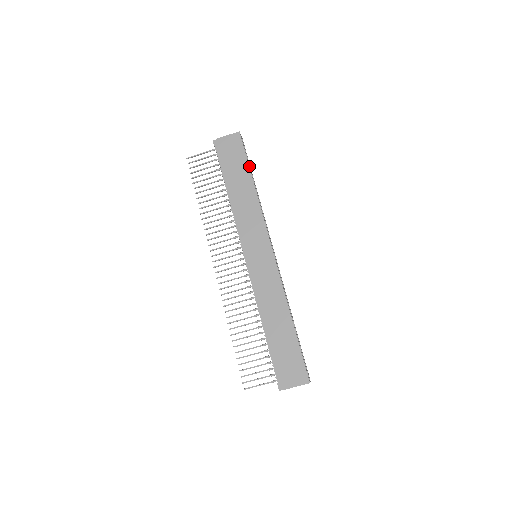
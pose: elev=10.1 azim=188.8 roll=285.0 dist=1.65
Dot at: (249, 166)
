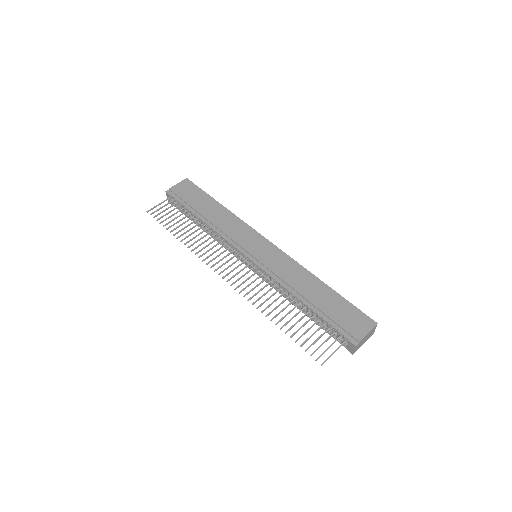
Dot at: (209, 197)
